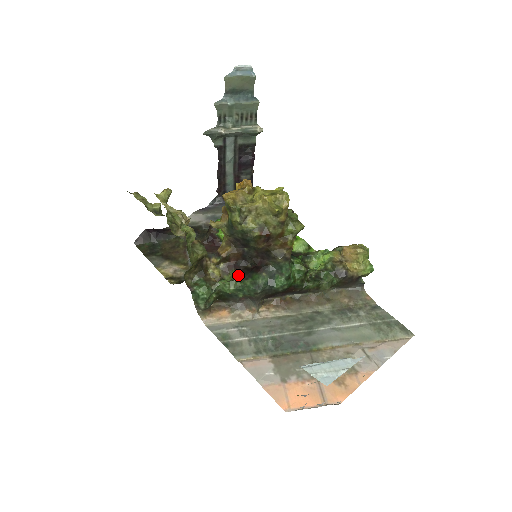
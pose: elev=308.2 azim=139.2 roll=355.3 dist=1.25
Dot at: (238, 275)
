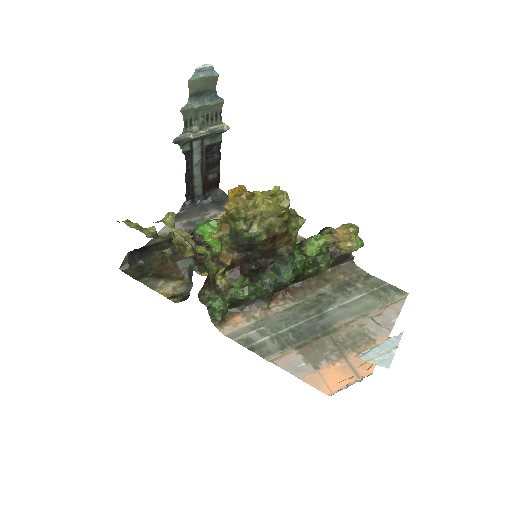
Dot at: (248, 280)
